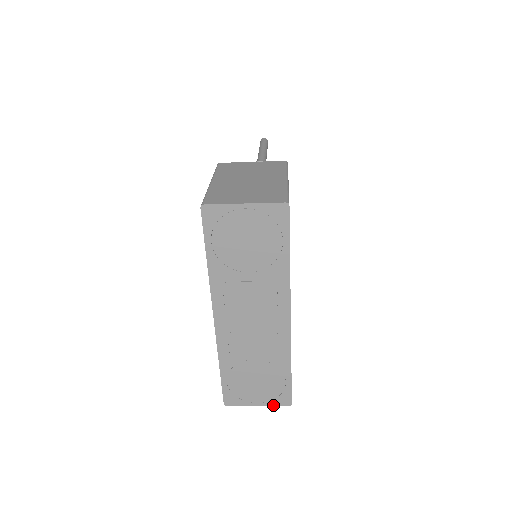
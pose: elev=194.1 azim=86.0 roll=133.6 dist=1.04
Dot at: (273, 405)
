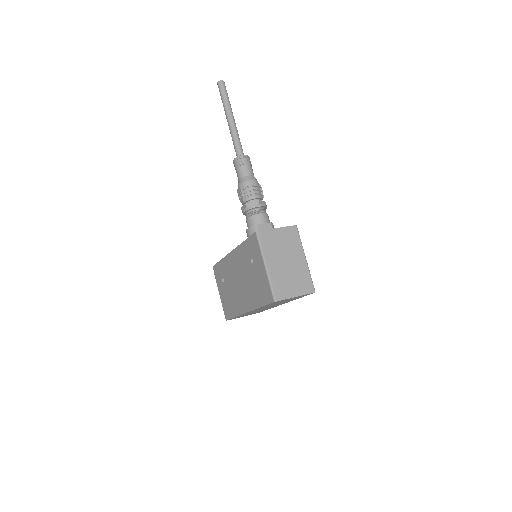
Dot at: occluded
